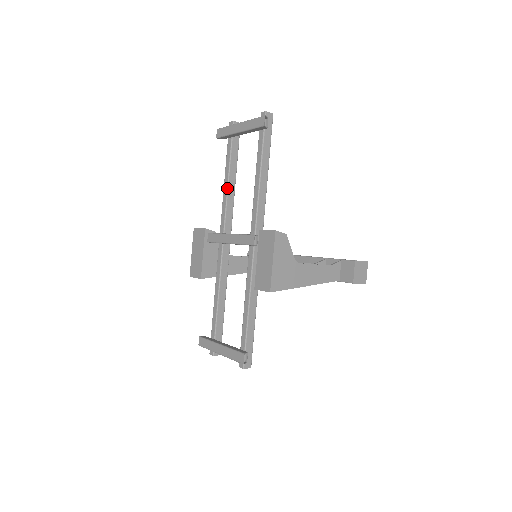
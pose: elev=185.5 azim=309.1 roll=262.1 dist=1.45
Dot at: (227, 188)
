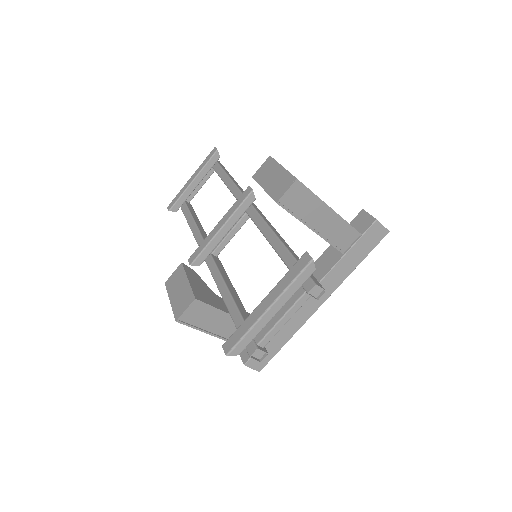
Dot at: (195, 224)
